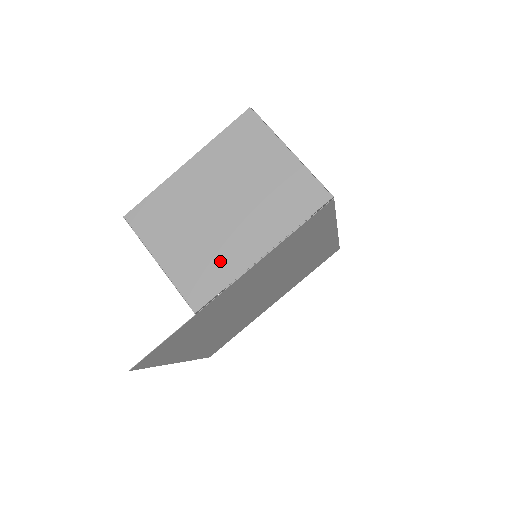
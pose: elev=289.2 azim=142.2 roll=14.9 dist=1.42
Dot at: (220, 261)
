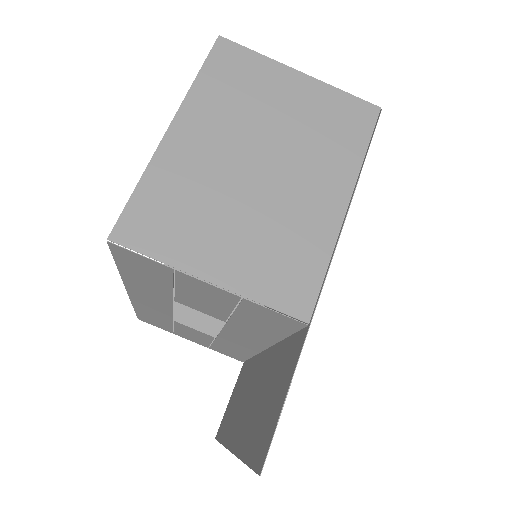
Dot at: (299, 236)
